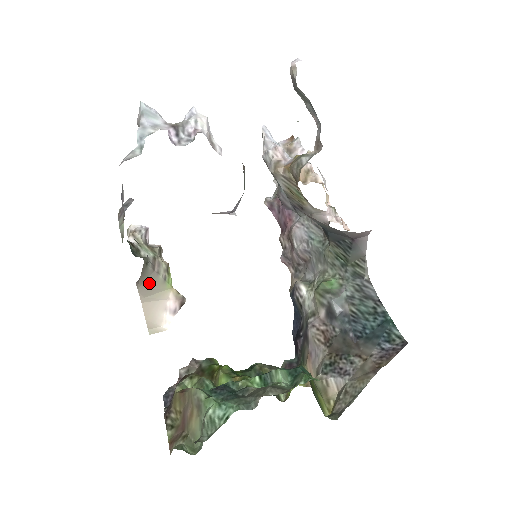
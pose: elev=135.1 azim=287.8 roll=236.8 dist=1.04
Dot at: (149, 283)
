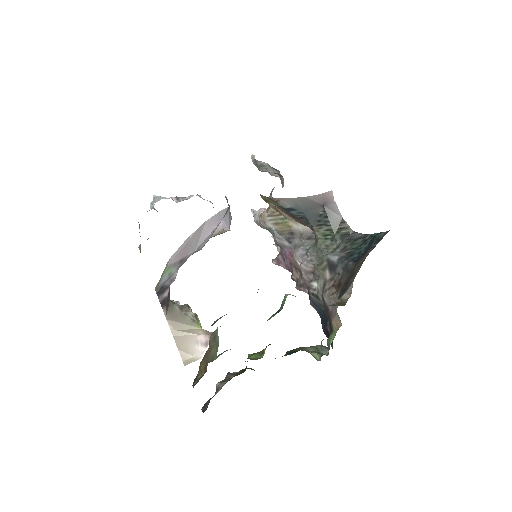
Dot at: (177, 318)
